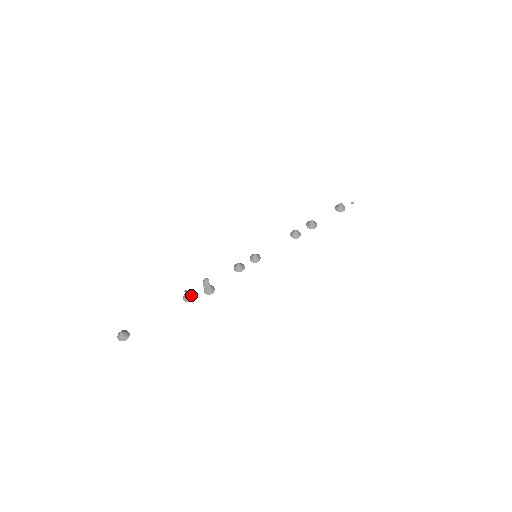
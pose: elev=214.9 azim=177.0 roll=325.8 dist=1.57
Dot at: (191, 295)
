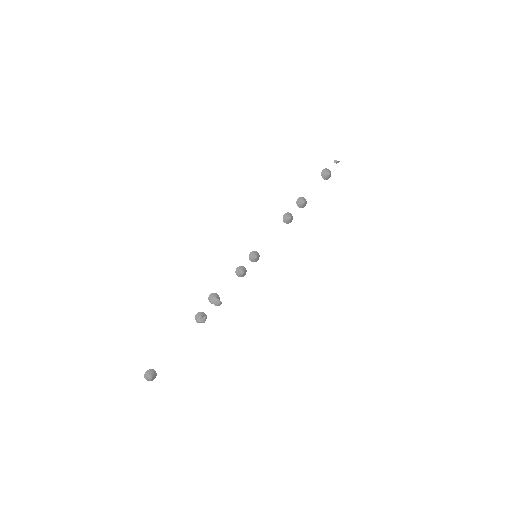
Dot at: (205, 318)
